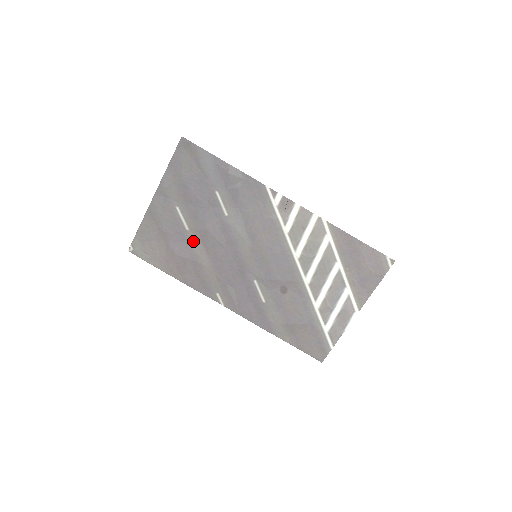
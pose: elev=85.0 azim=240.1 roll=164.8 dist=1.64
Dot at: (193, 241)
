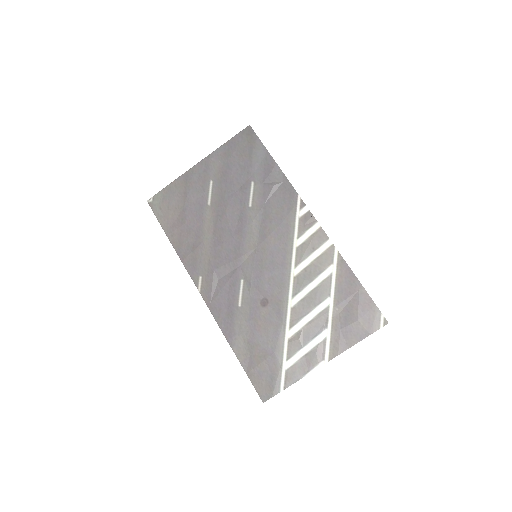
Dot at: (208, 217)
